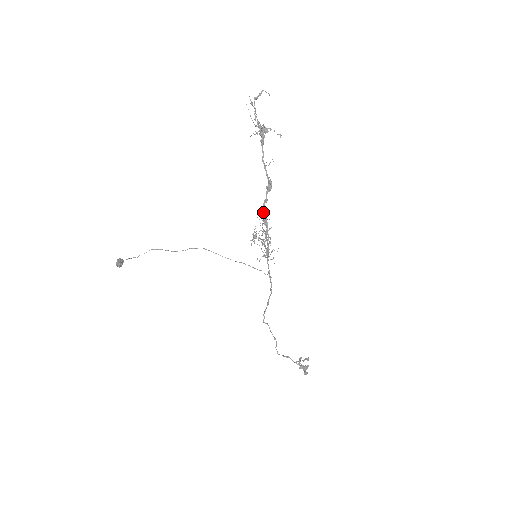
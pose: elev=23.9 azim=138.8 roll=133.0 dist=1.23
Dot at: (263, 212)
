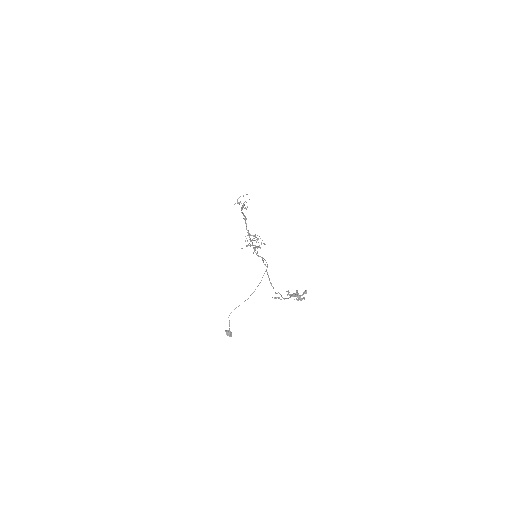
Dot at: occluded
